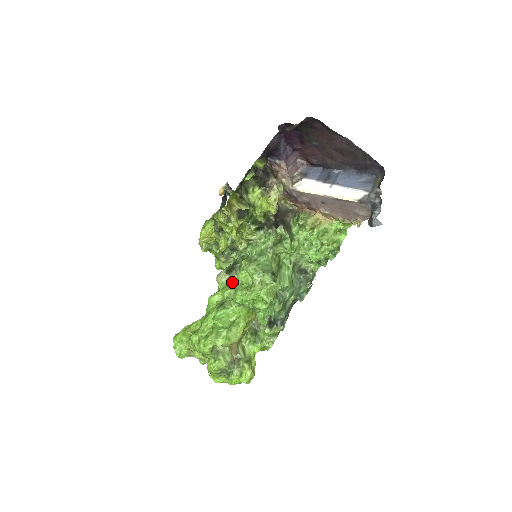
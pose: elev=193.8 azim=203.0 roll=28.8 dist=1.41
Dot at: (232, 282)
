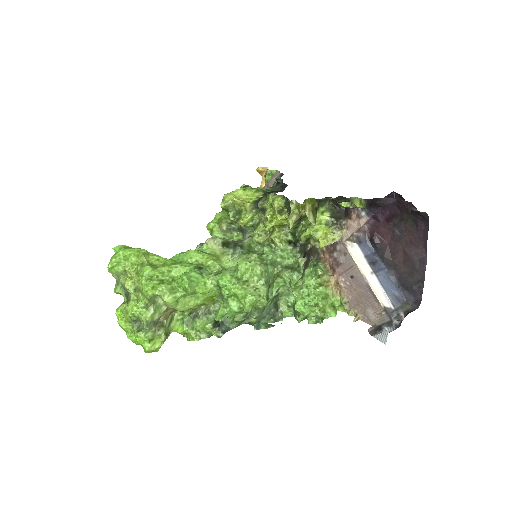
Dot at: (223, 258)
